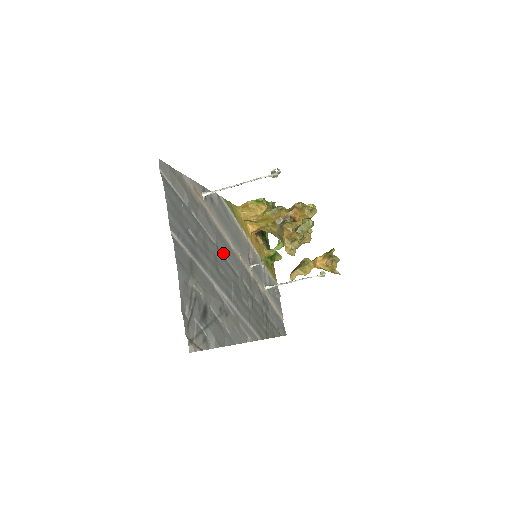
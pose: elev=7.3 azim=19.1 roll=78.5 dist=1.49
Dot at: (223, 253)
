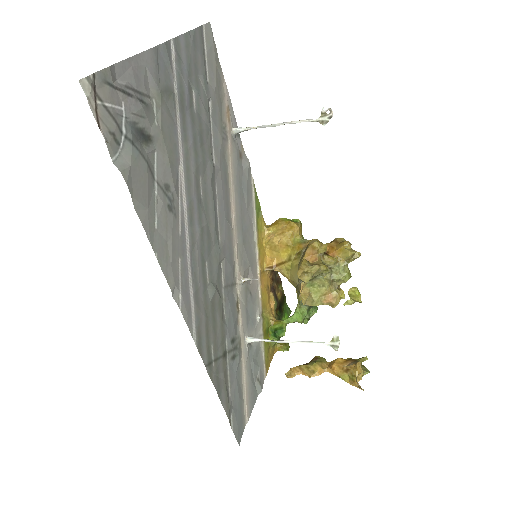
Dot at: (217, 193)
